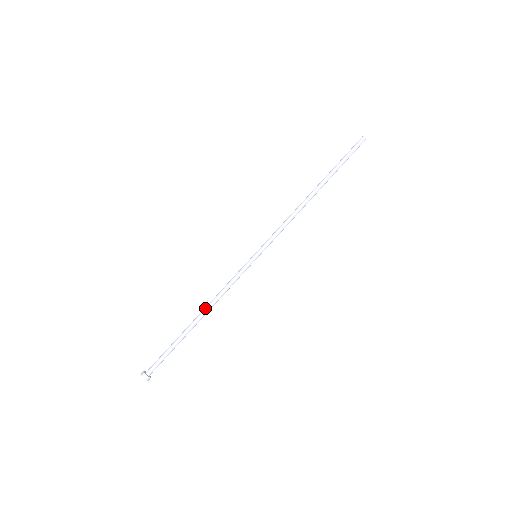
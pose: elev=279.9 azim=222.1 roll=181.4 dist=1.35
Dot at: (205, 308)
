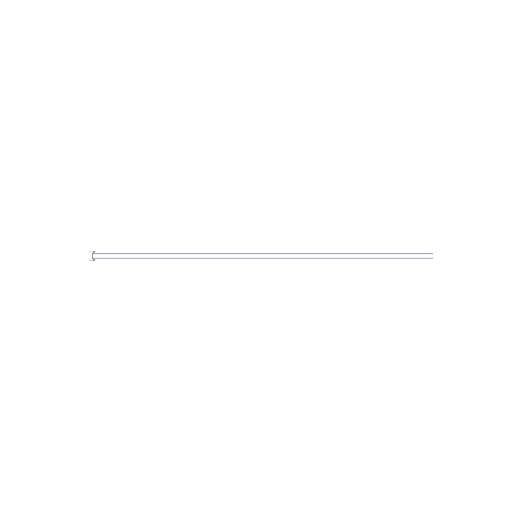
Dot at: (181, 253)
